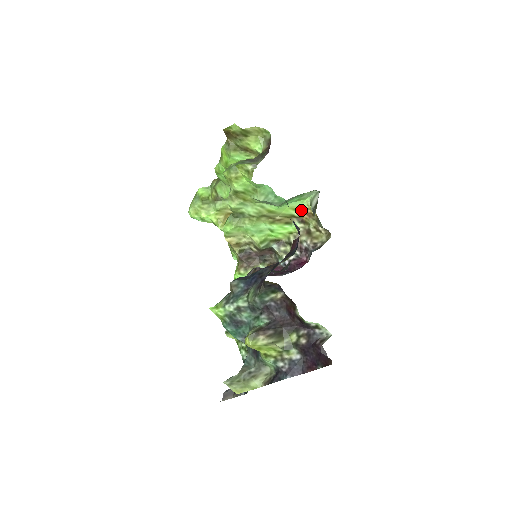
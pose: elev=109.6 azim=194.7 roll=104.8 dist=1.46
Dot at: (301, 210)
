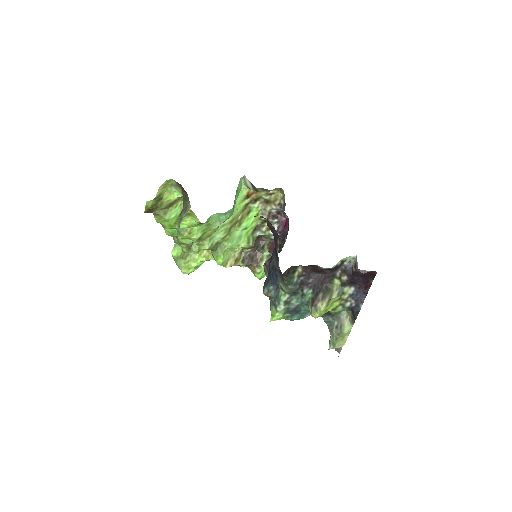
Dot at: (247, 196)
